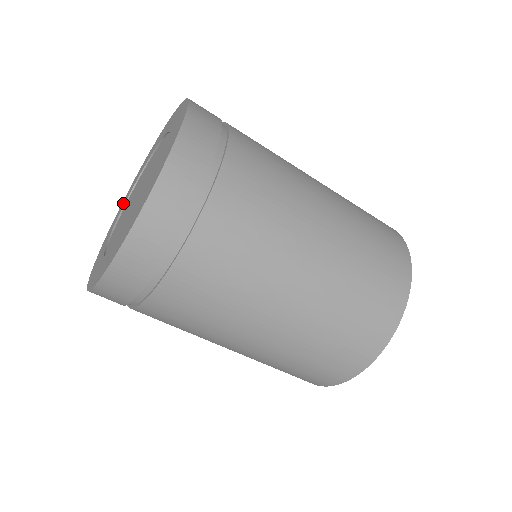
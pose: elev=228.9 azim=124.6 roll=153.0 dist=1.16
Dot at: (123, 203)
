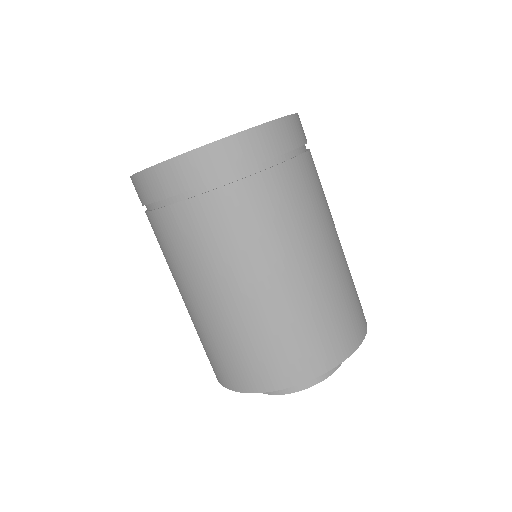
Dot at: occluded
